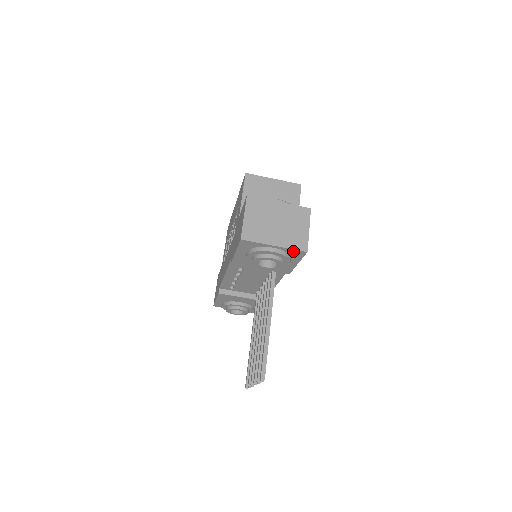
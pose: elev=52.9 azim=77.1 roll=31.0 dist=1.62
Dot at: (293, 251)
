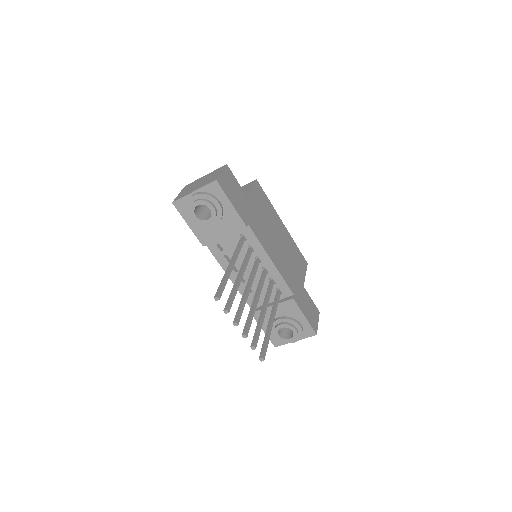
Dot at: (209, 188)
